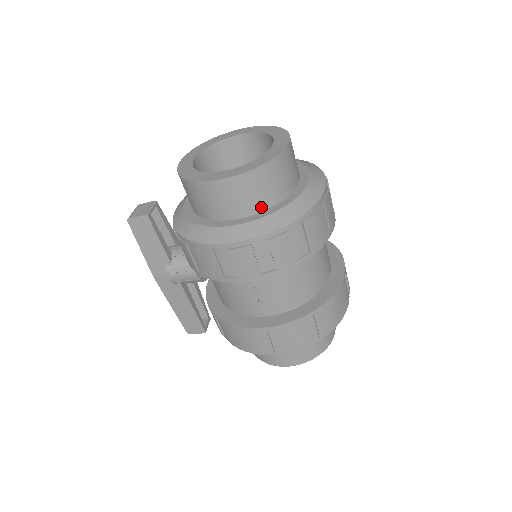
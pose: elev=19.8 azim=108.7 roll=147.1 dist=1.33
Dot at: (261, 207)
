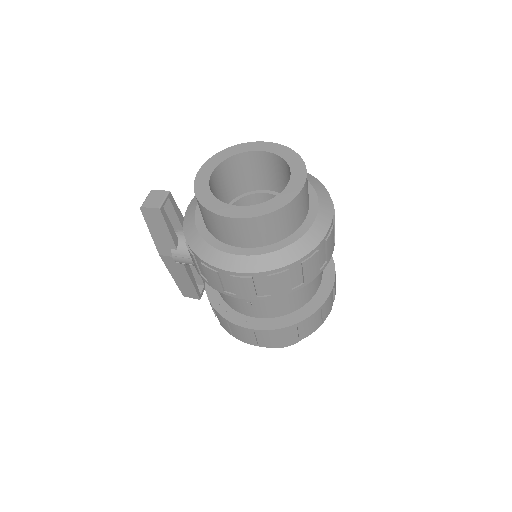
Dot at: (267, 242)
